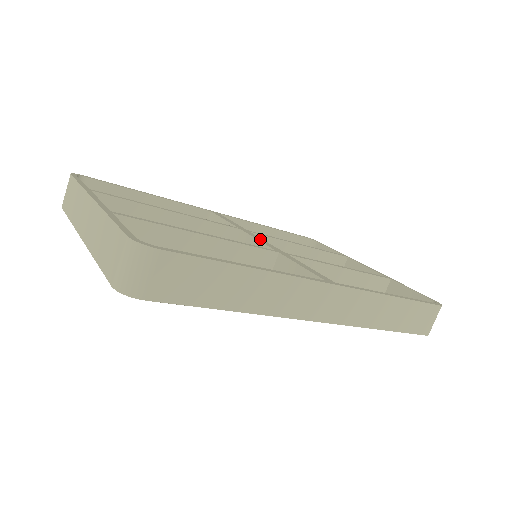
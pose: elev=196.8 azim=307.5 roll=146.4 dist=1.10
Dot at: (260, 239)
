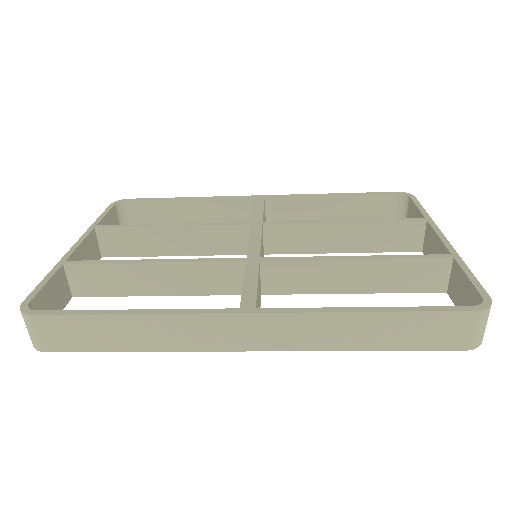
Dot at: (256, 238)
